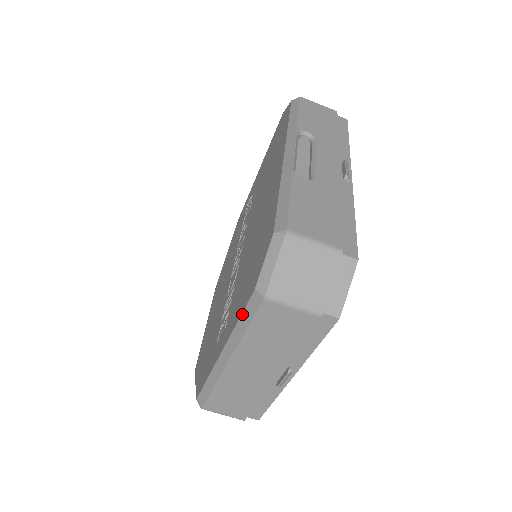
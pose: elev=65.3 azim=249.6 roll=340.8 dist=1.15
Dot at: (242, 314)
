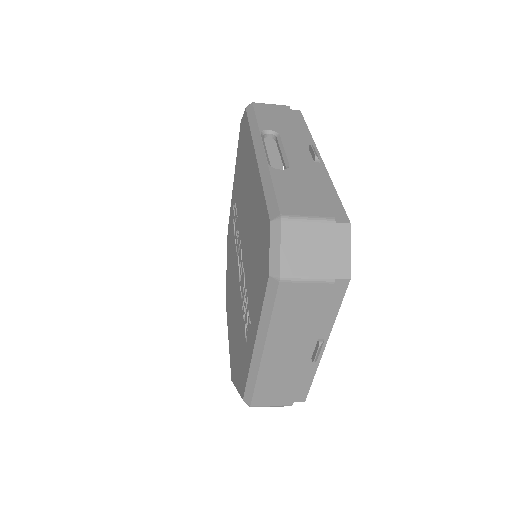
Dot at: (264, 303)
